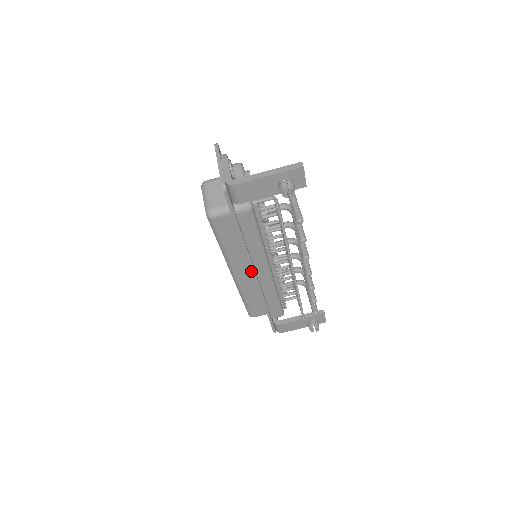
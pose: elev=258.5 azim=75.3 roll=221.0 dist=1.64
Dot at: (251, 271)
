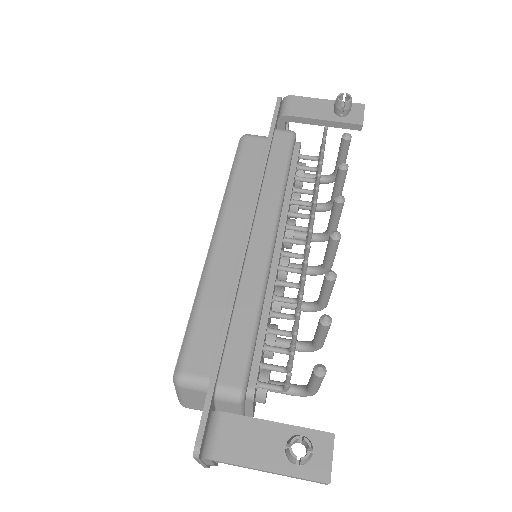
Dot at: (243, 239)
